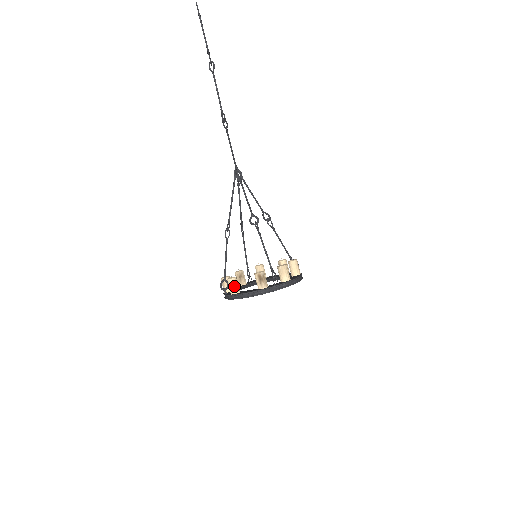
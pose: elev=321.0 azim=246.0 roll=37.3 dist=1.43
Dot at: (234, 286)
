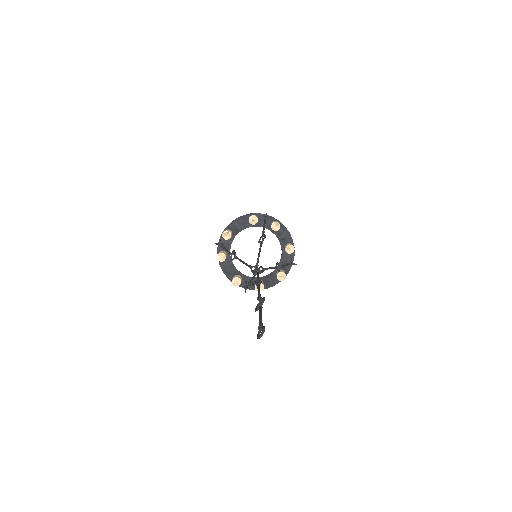
Dot at: occluded
